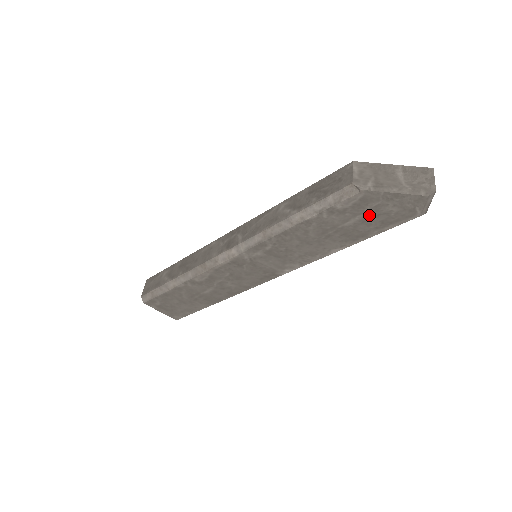
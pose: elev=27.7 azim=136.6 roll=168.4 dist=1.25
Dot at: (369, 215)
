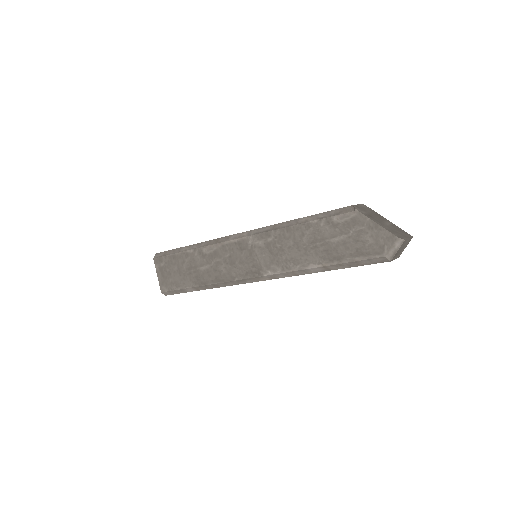
Dot at: (351, 238)
